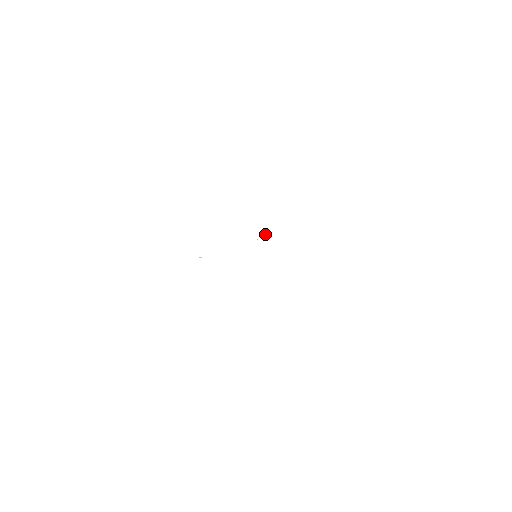
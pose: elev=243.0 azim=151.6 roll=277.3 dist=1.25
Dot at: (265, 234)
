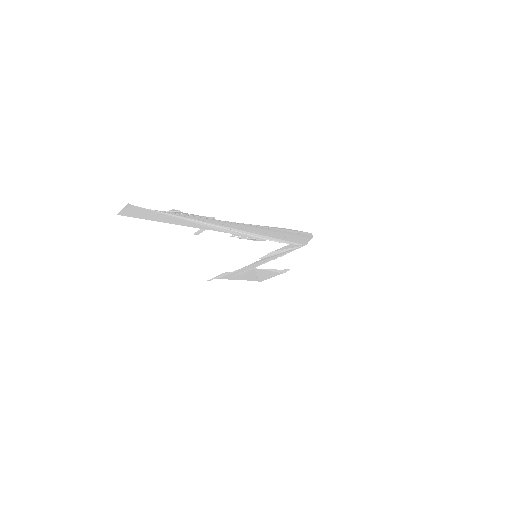
Dot at: occluded
